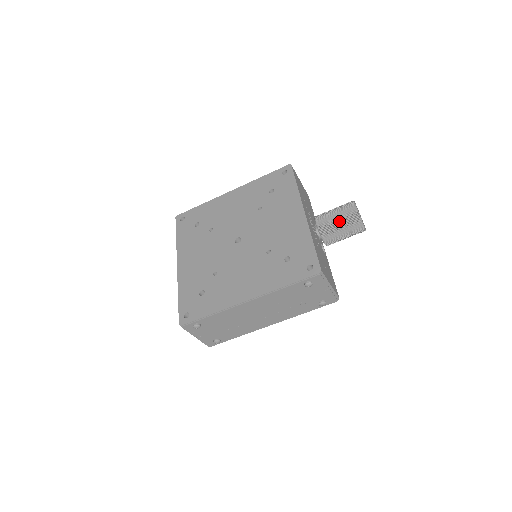
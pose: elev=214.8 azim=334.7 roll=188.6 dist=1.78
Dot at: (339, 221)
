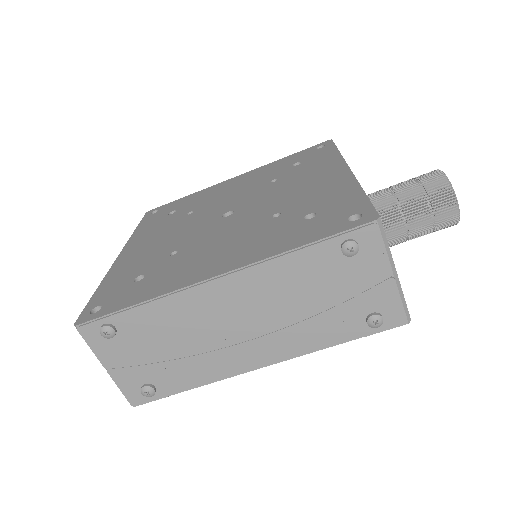
Dot at: (411, 191)
